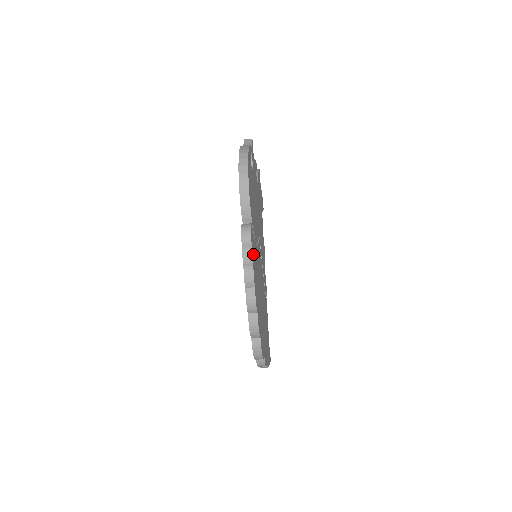
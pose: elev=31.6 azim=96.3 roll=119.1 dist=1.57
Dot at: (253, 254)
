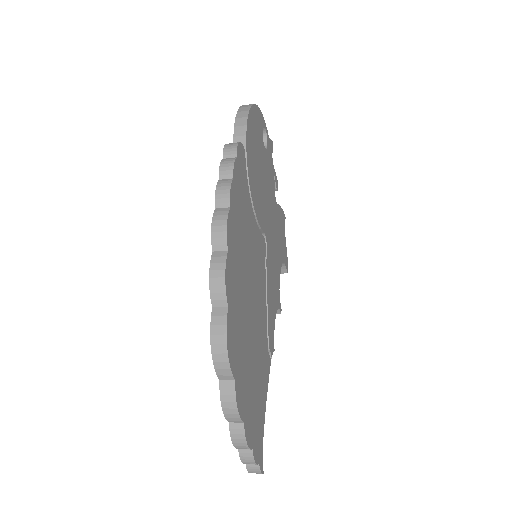
Dot at: (238, 177)
